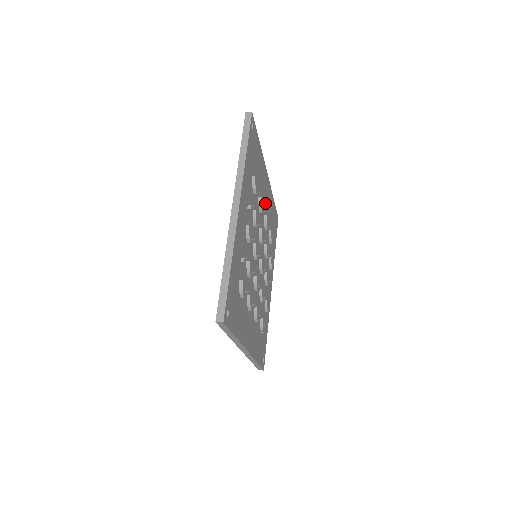
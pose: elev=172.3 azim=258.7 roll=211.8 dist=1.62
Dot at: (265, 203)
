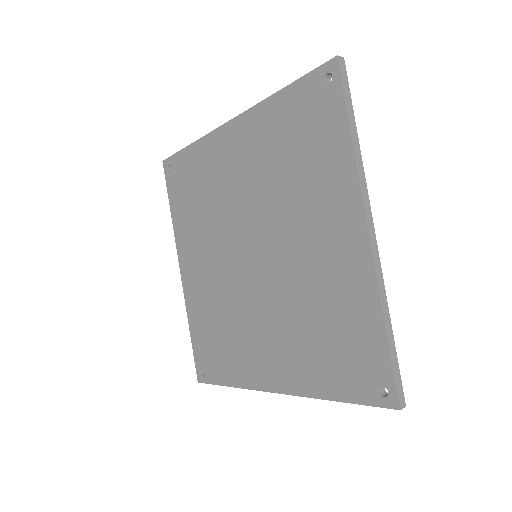
Dot at: occluded
